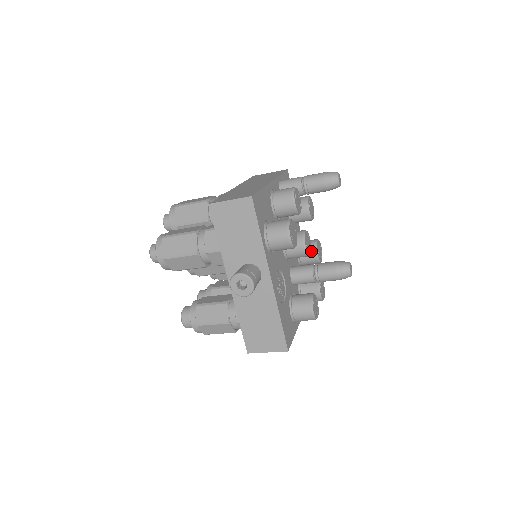
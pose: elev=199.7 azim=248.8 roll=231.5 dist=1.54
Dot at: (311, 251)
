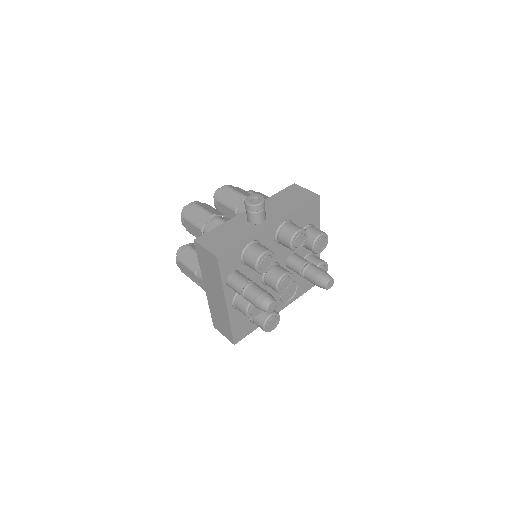
Dot at: occluded
